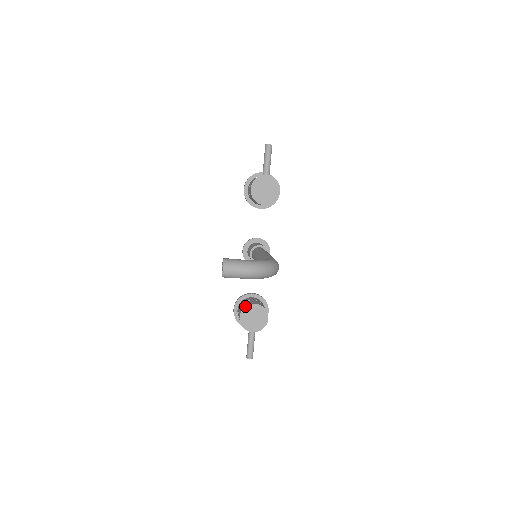
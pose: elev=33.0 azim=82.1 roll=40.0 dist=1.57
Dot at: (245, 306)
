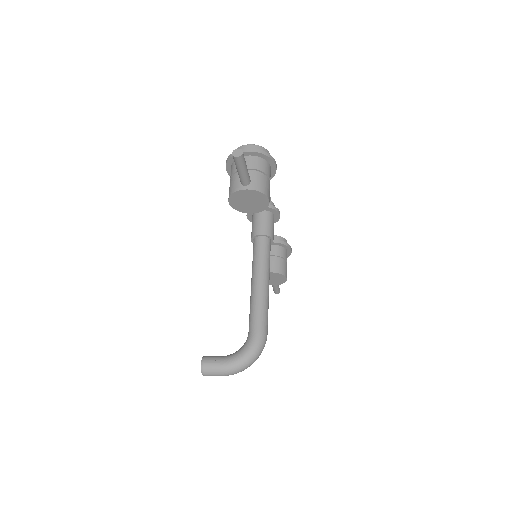
Dot at: occluded
